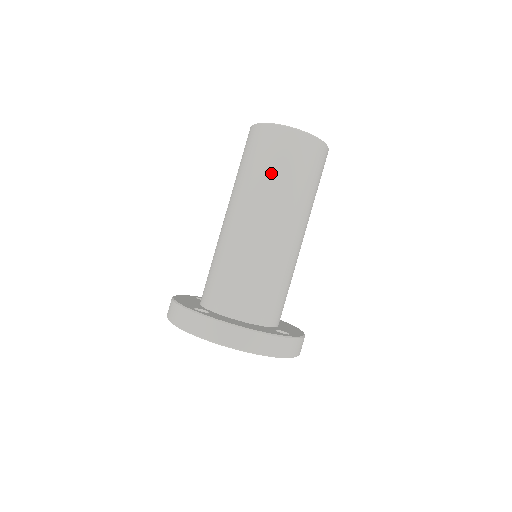
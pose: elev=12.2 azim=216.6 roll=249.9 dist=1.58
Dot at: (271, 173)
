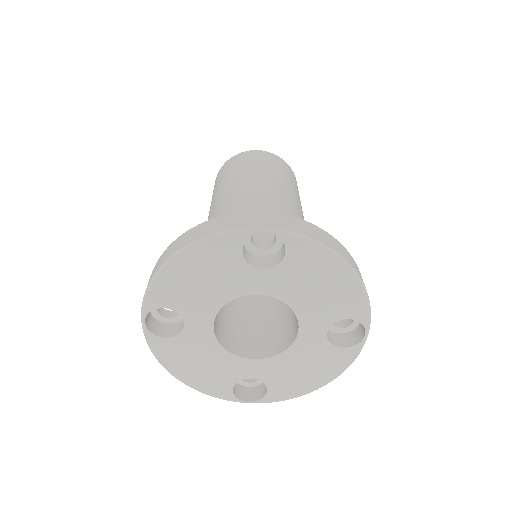
Dot at: (216, 188)
